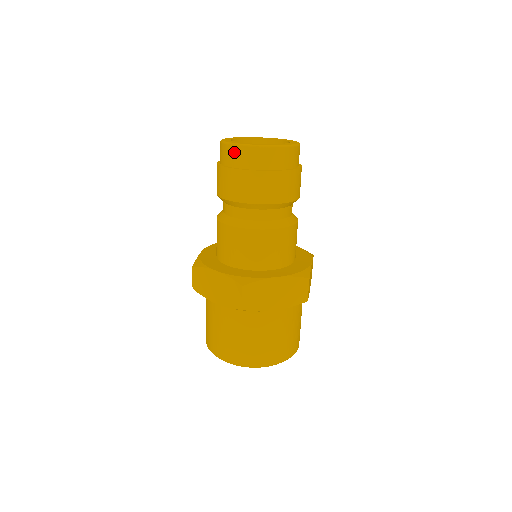
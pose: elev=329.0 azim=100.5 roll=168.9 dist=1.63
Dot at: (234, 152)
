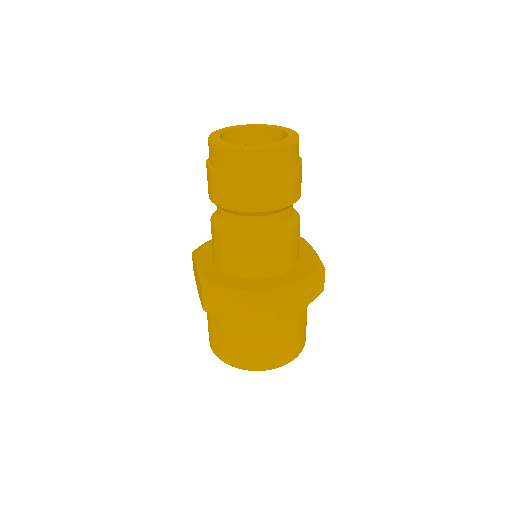
Dot at: (242, 158)
